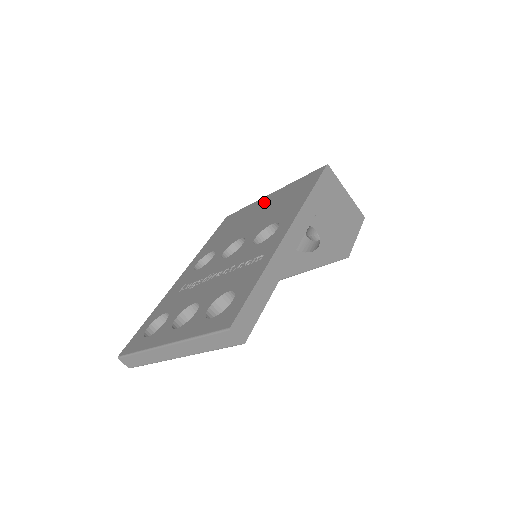
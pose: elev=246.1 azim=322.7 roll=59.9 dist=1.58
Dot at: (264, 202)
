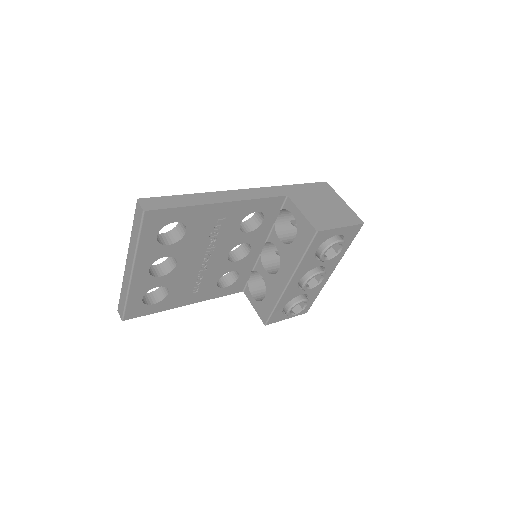
Dot at: occluded
